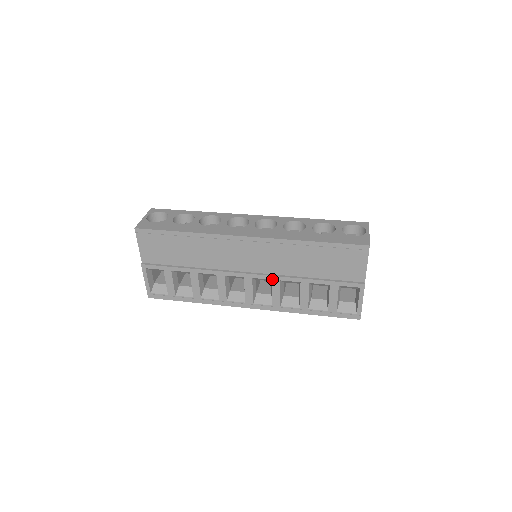
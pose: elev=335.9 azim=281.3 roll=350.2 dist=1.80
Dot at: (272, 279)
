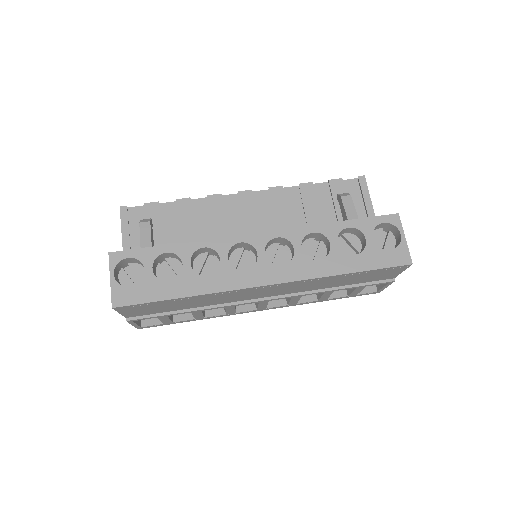
Dot at: (292, 297)
